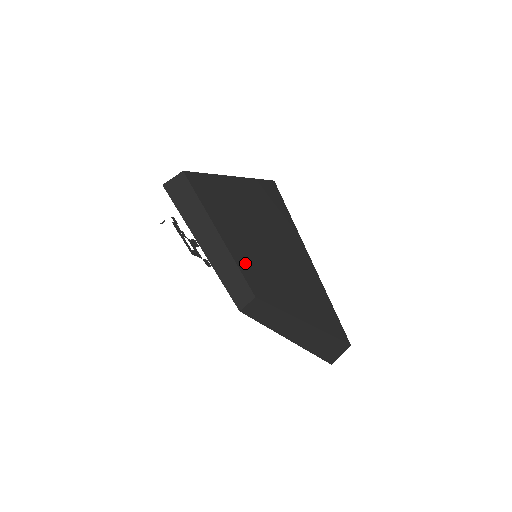
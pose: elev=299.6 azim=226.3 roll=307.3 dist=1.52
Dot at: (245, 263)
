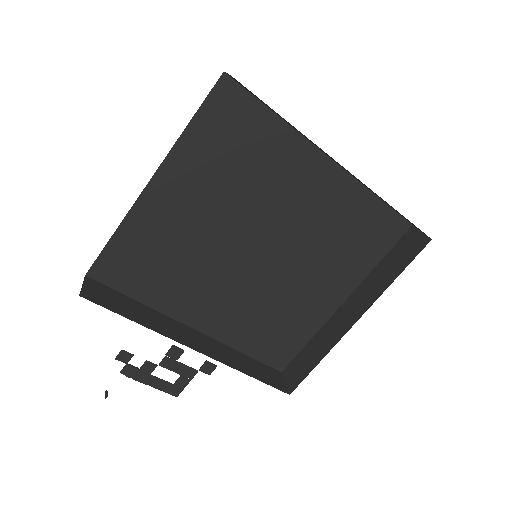
Dot at: (242, 320)
